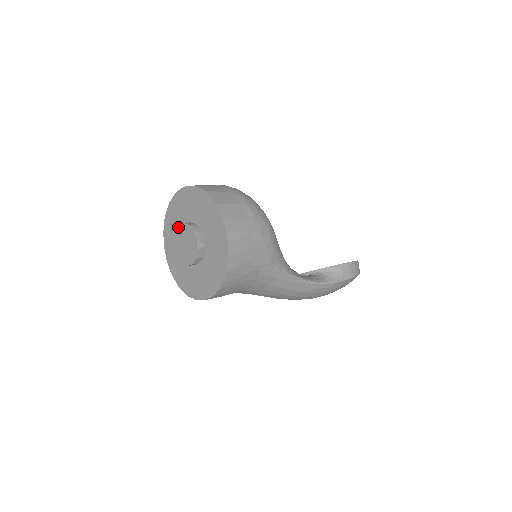
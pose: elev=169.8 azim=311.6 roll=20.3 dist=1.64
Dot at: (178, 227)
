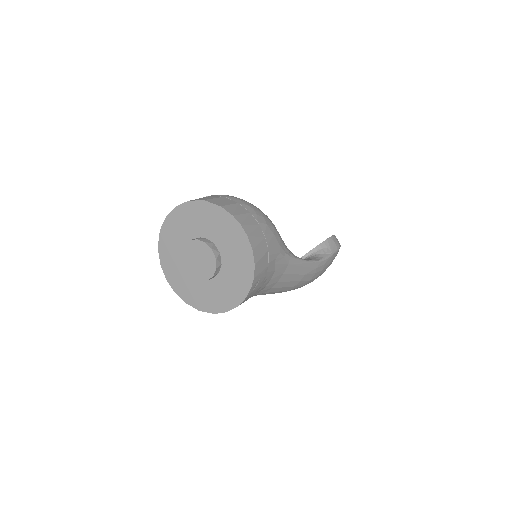
Dot at: (183, 248)
